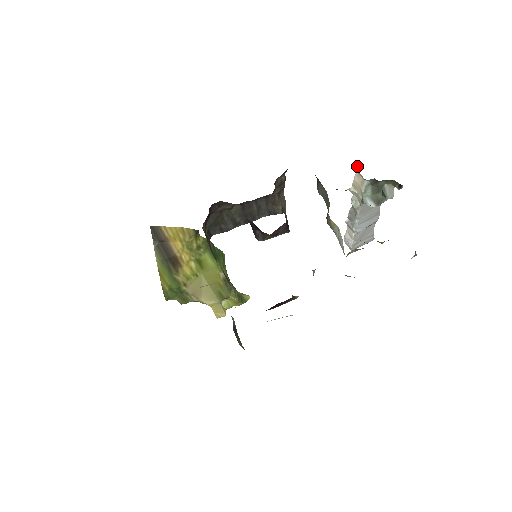
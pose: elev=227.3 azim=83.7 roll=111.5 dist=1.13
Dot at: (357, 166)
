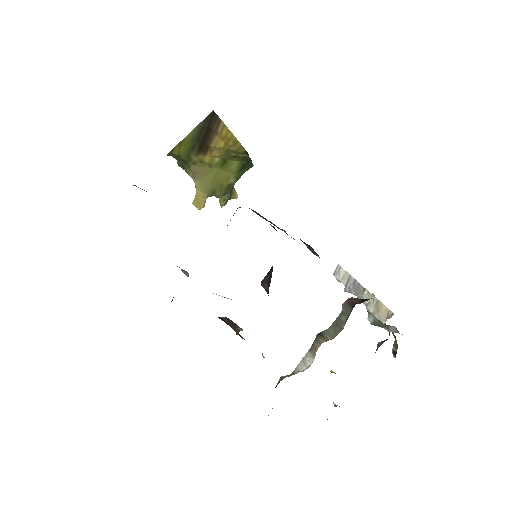
Dot at: occluded
